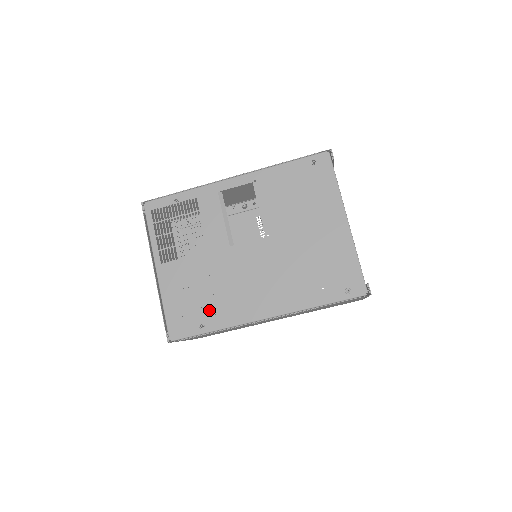
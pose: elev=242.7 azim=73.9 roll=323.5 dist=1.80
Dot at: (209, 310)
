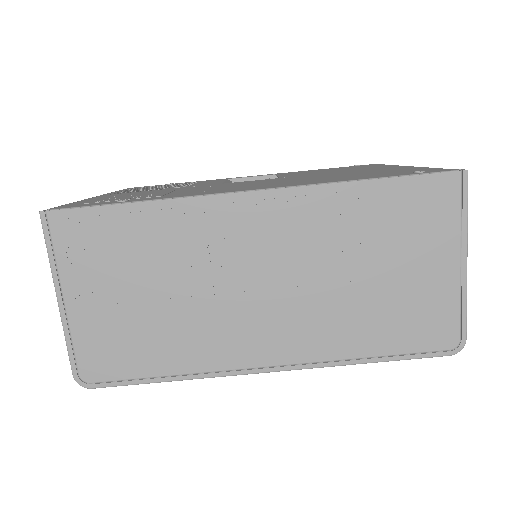
Dot at: (150, 196)
